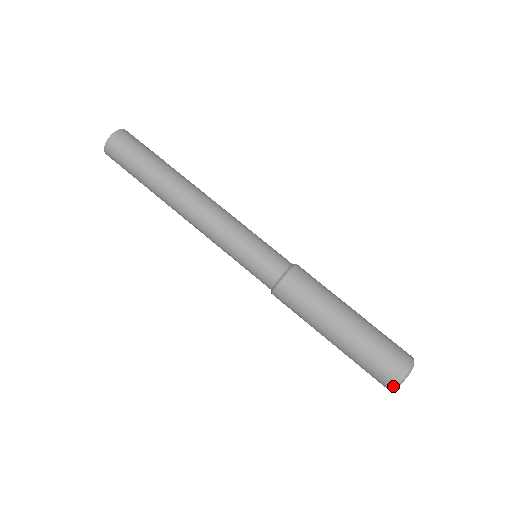
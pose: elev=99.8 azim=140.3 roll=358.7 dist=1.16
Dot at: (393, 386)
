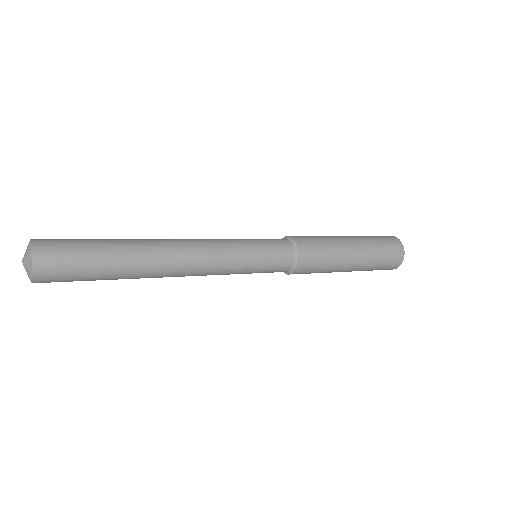
Dot at: occluded
